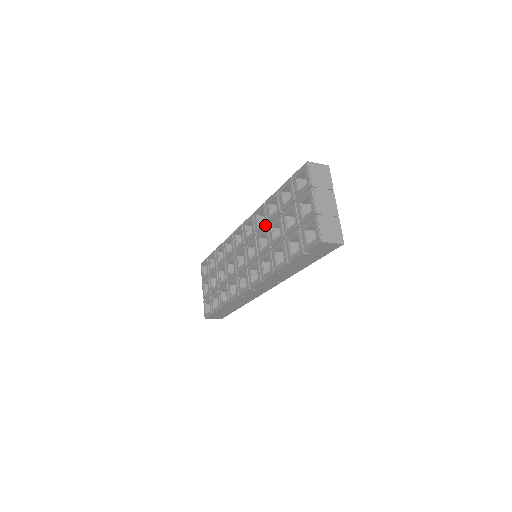
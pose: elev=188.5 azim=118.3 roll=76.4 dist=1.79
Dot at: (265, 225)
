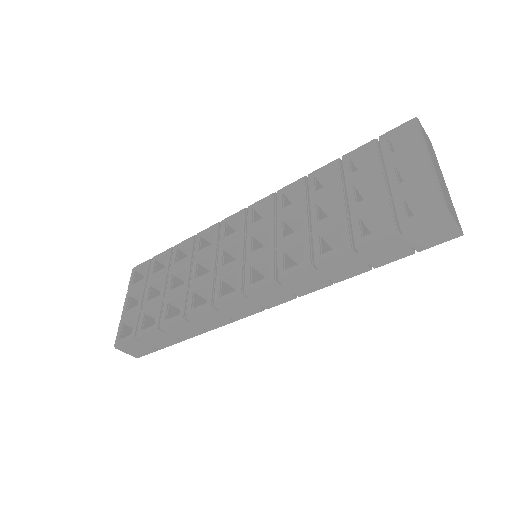
Dot at: (301, 203)
